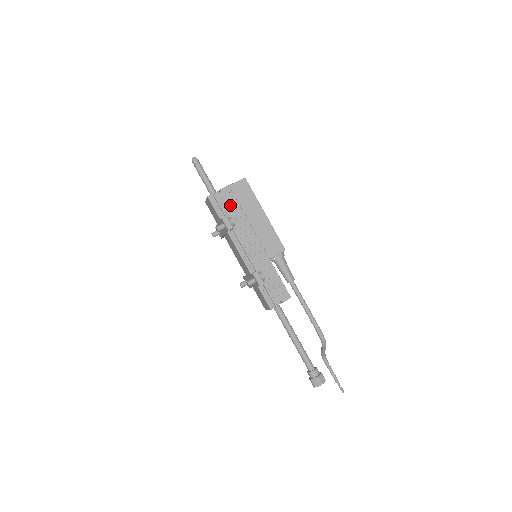
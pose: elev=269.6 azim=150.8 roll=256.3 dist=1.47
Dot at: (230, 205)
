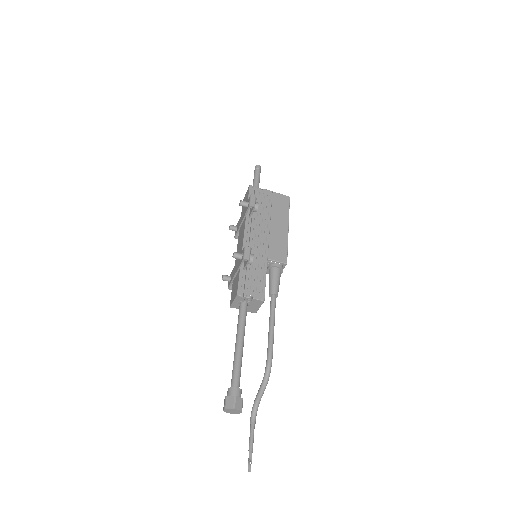
Dot at: (263, 202)
